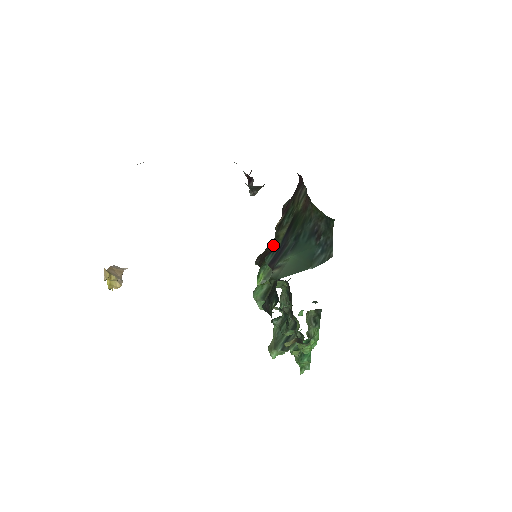
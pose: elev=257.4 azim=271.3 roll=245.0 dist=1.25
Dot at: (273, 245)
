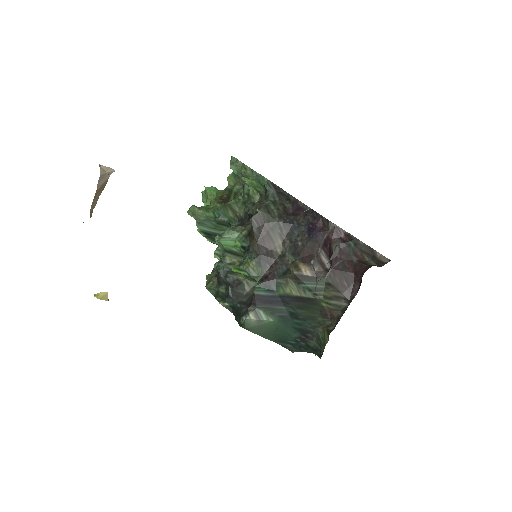
Dot at: (276, 279)
